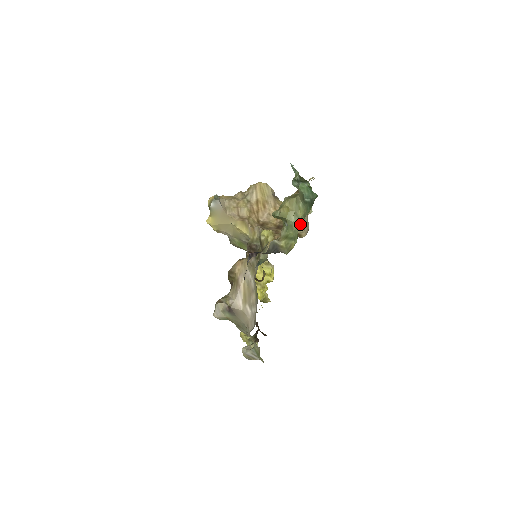
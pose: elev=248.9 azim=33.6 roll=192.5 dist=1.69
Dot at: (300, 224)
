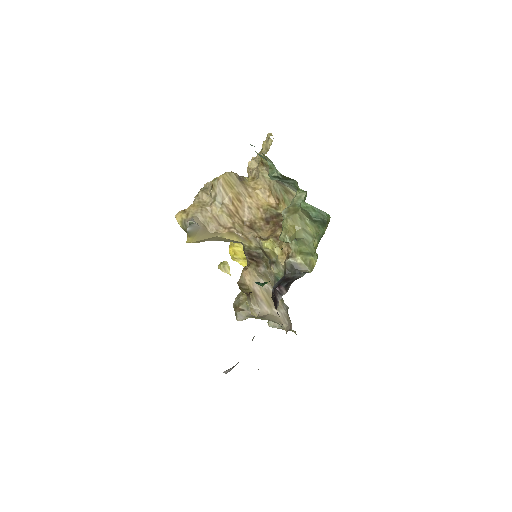
Dot at: occluded
